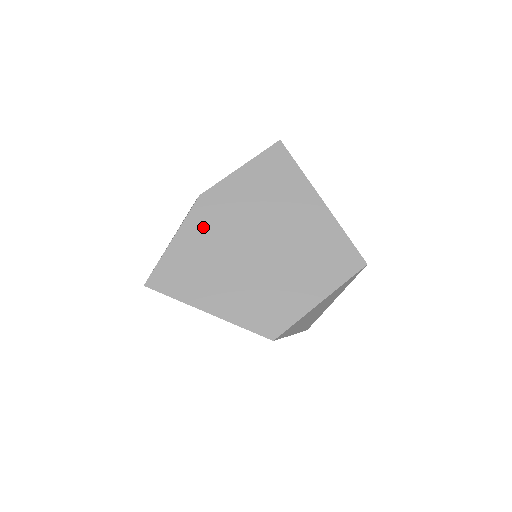
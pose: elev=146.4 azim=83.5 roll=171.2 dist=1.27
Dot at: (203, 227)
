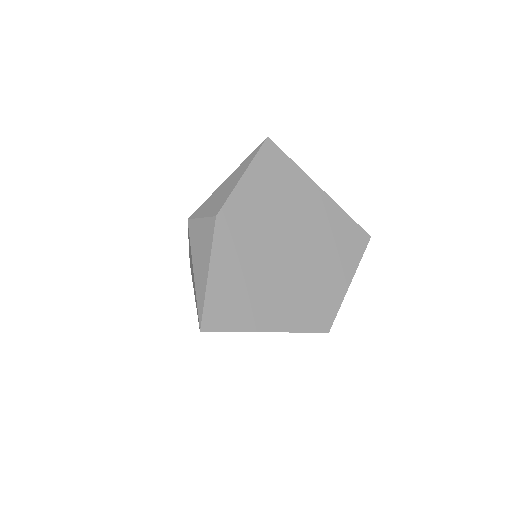
Dot at: (233, 249)
